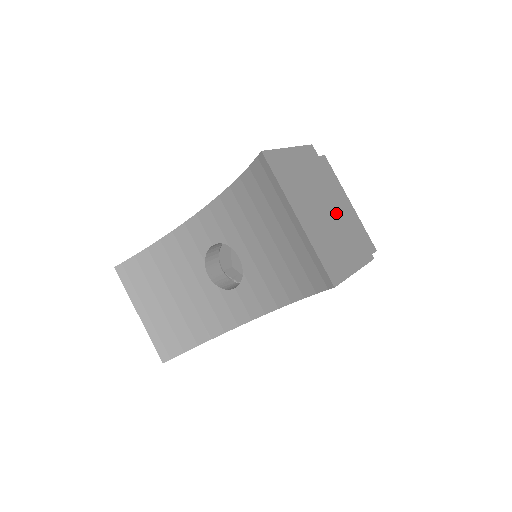
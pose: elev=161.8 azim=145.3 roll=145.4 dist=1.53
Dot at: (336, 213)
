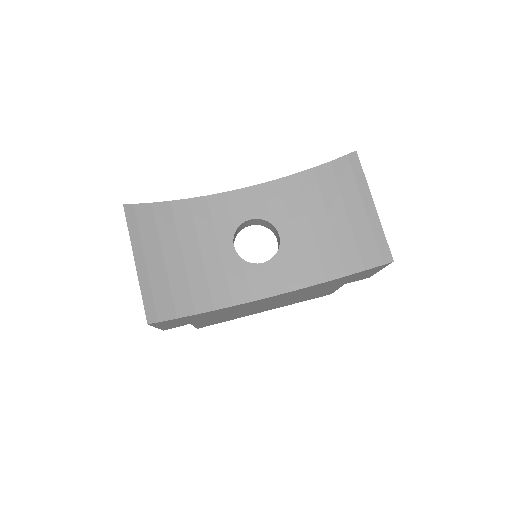
Dot at: occluded
